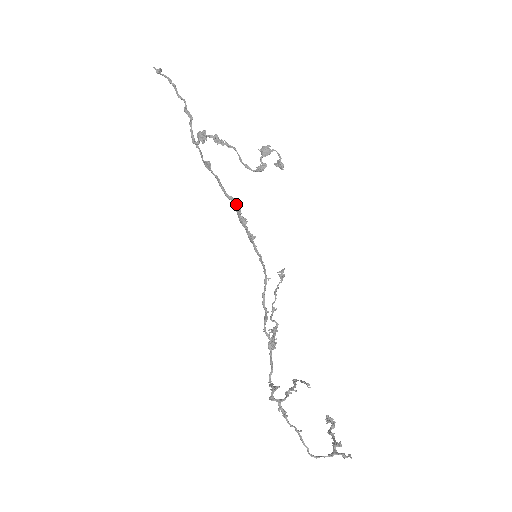
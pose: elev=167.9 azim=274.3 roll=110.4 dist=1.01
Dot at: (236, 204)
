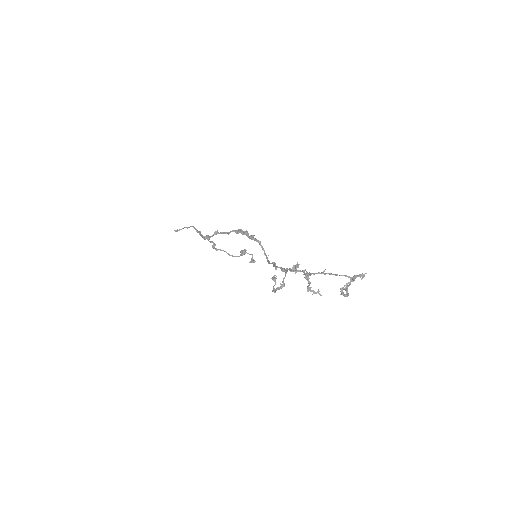
Dot at: (239, 230)
